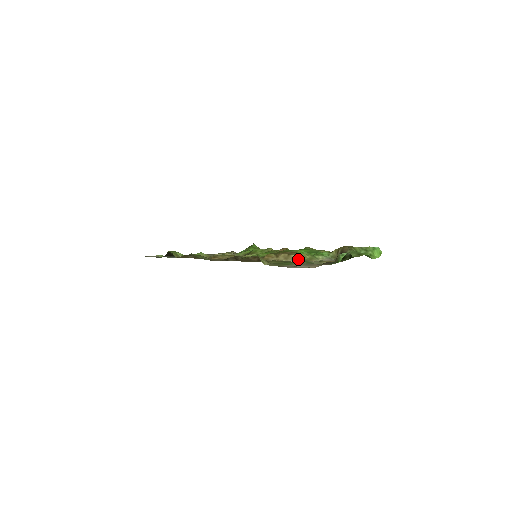
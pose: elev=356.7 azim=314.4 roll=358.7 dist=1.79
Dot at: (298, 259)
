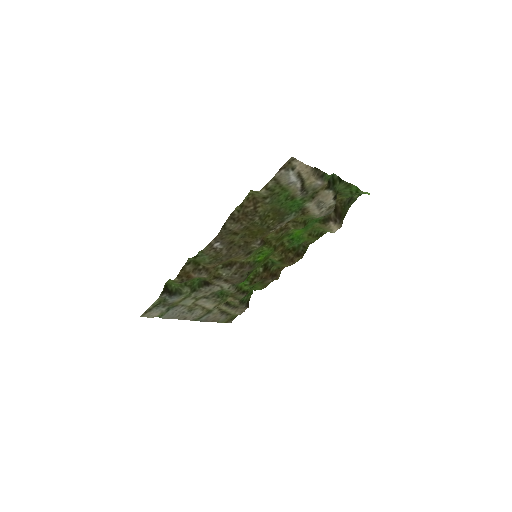
Dot at: (295, 218)
